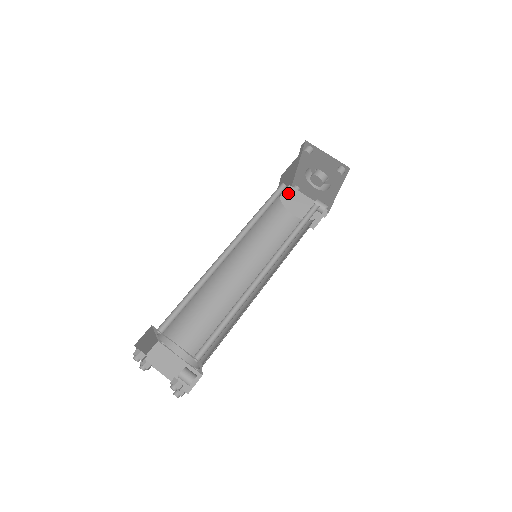
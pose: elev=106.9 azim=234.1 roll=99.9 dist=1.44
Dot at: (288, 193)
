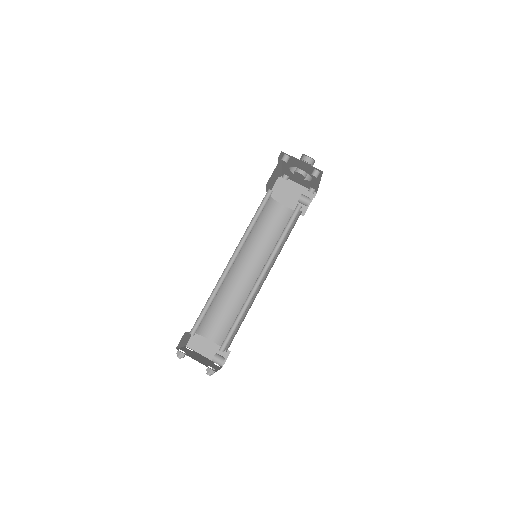
Dot at: (278, 185)
